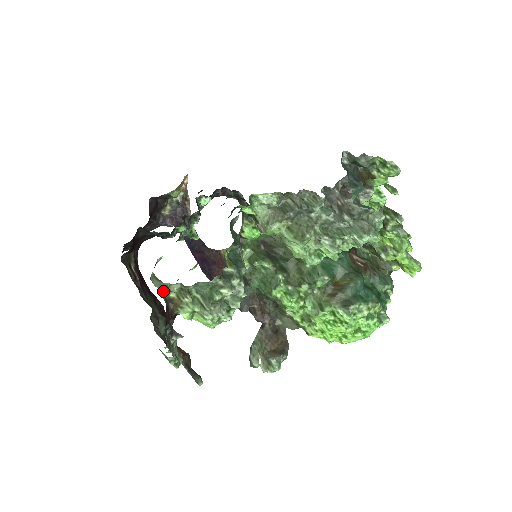
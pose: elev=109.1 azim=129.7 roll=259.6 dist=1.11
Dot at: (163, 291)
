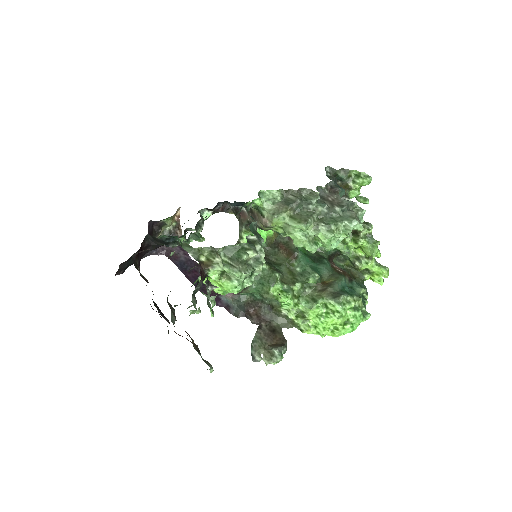
Dot at: (194, 255)
